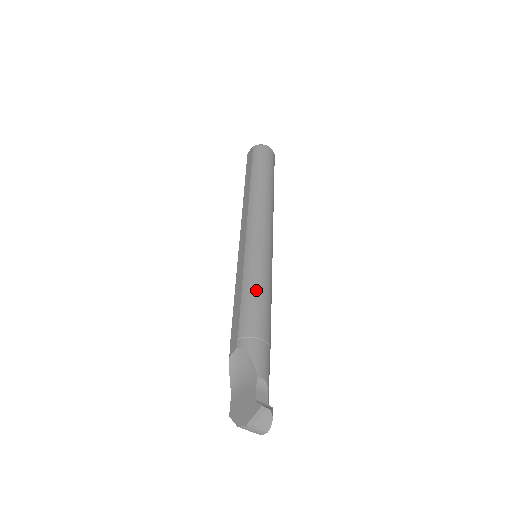
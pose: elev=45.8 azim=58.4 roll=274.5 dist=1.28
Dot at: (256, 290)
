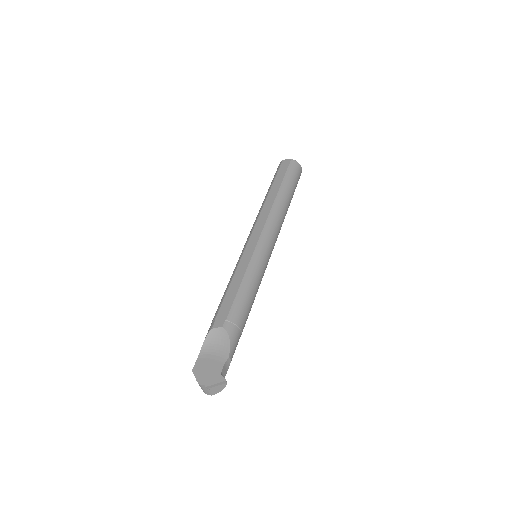
Dot at: (251, 289)
